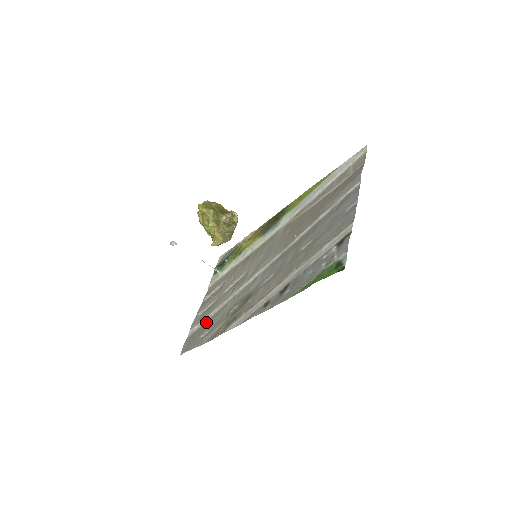
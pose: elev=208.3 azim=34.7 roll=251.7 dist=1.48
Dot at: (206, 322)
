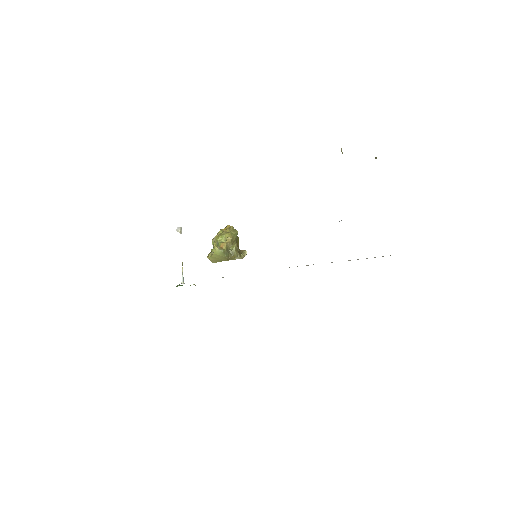
Dot at: occluded
